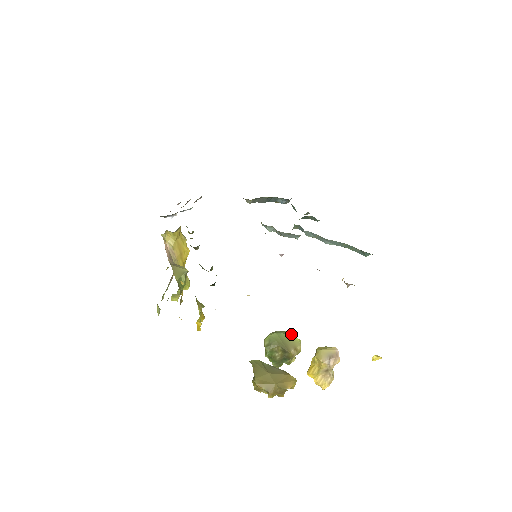
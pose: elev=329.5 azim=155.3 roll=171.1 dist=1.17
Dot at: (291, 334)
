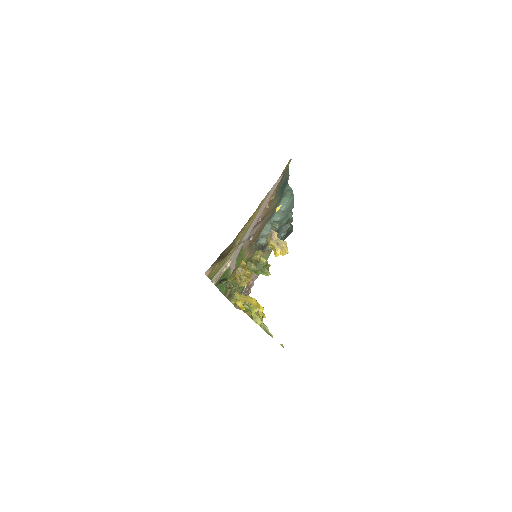
Dot at: (254, 253)
